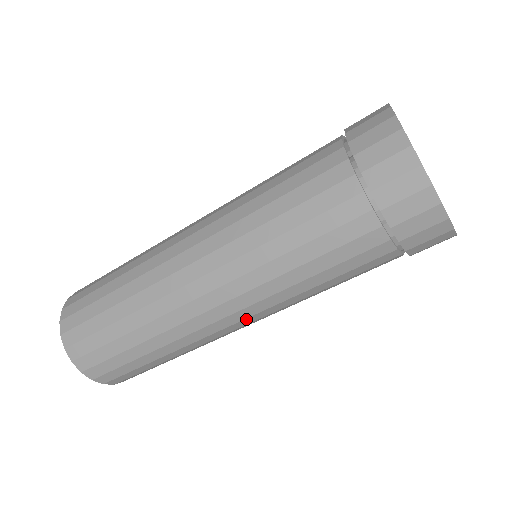
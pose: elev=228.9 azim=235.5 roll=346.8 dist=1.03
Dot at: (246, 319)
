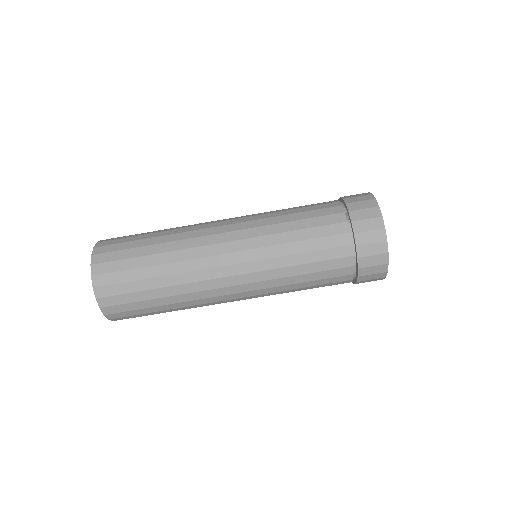
Dot at: (236, 265)
